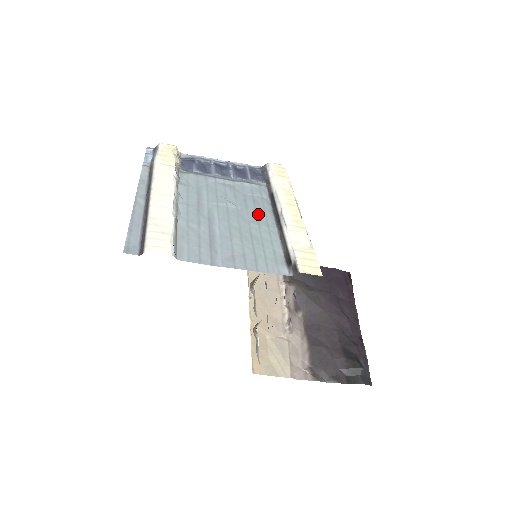
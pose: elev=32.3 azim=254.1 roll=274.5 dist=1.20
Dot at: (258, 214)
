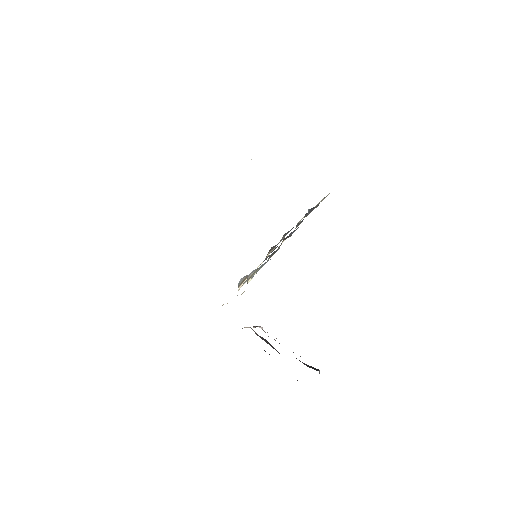
Dot at: occluded
